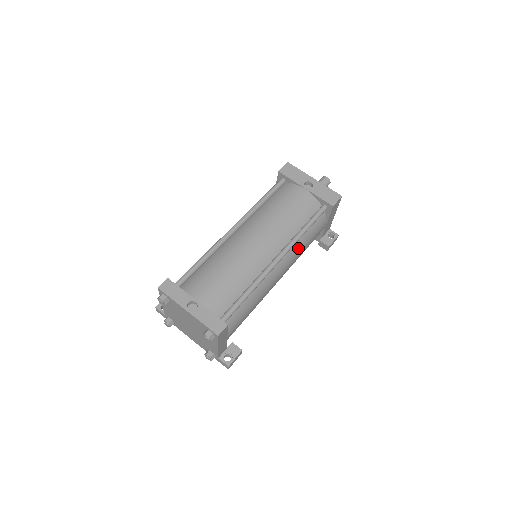
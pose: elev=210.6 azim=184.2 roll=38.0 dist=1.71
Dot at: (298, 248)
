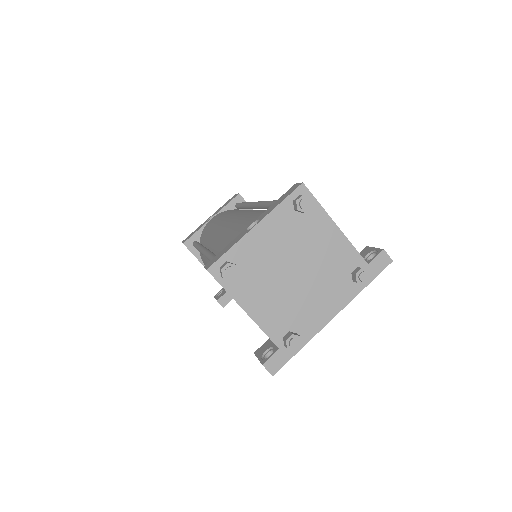
Dot at: occluded
